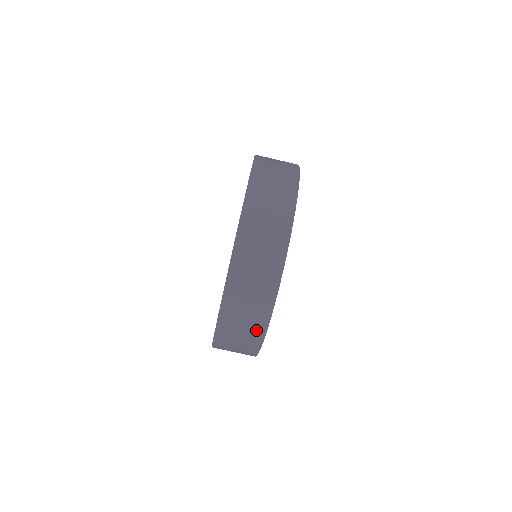
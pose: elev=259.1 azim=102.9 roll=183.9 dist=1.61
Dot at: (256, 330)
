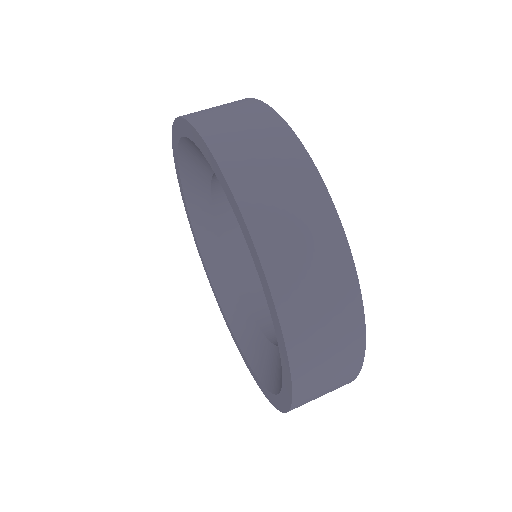
Dot at: (280, 141)
